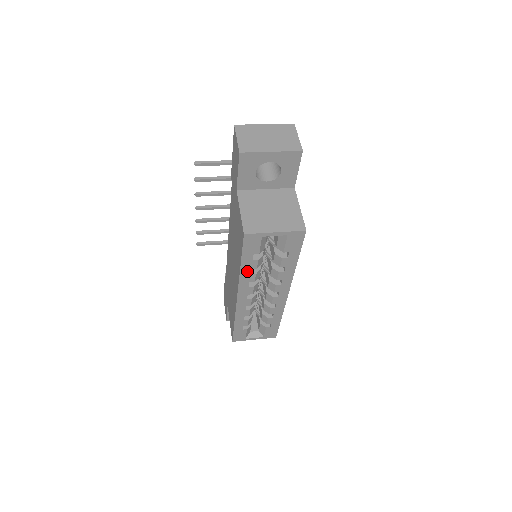
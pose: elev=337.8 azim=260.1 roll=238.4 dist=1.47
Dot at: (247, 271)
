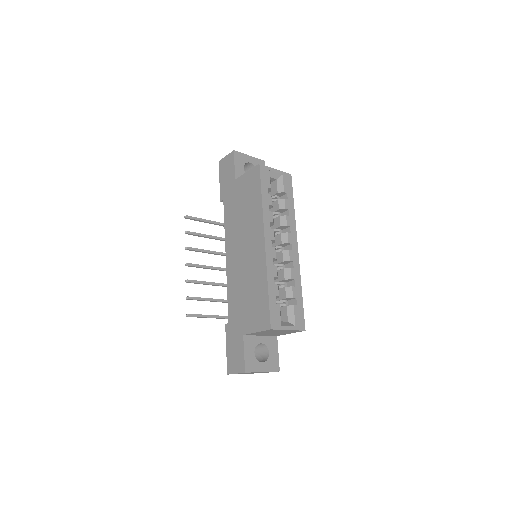
Dot at: (266, 206)
